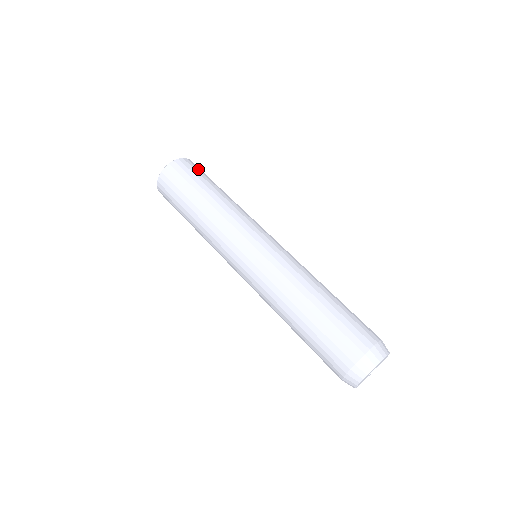
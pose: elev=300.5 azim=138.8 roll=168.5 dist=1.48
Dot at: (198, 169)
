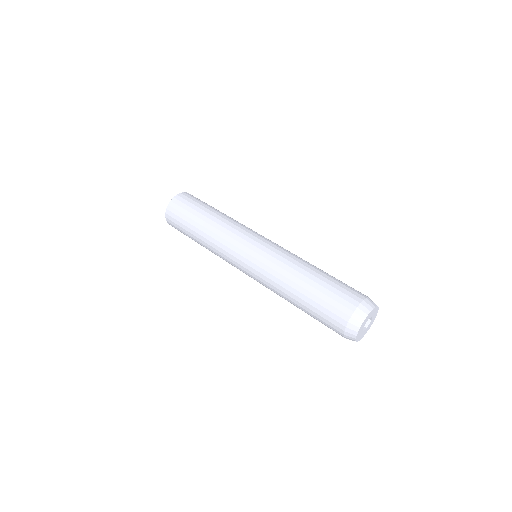
Dot at: occluded
